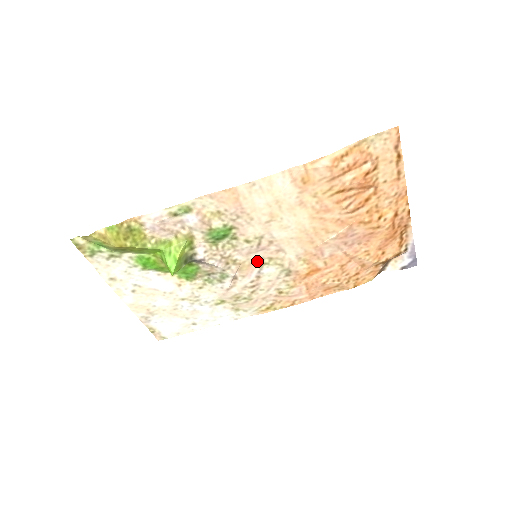
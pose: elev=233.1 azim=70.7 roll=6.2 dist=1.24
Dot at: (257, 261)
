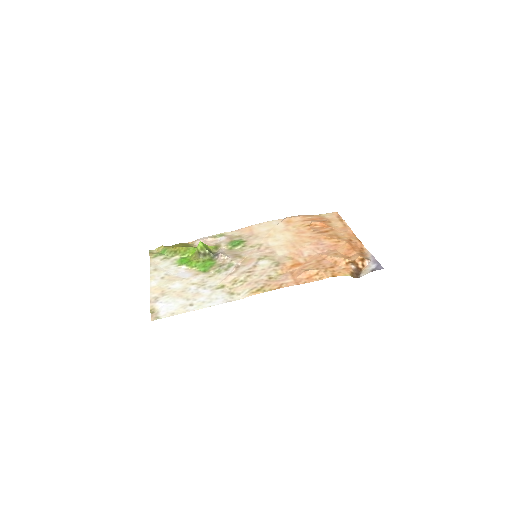
Dot at: (256, 258)
